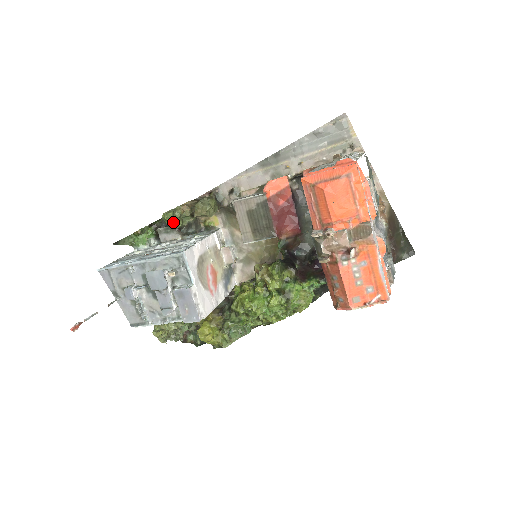
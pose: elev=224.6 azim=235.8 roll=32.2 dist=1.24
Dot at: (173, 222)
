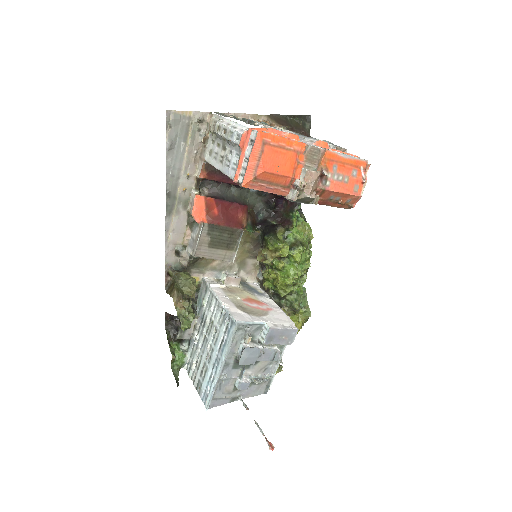
Dot at: (190, 321)
